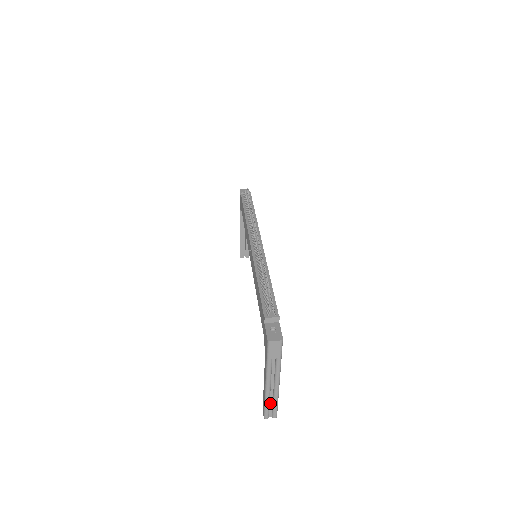
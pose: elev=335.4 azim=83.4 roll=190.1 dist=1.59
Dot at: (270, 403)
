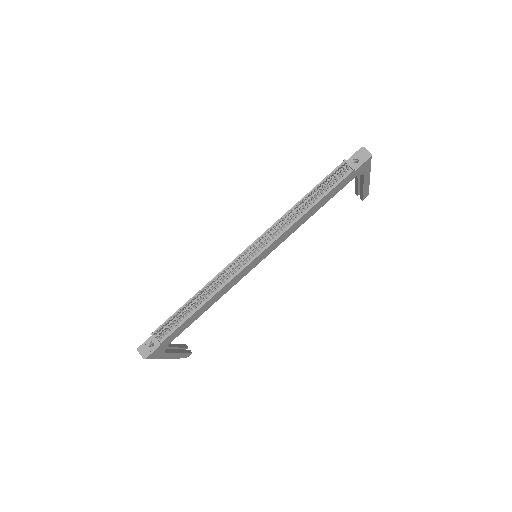
Dot at: occluded
